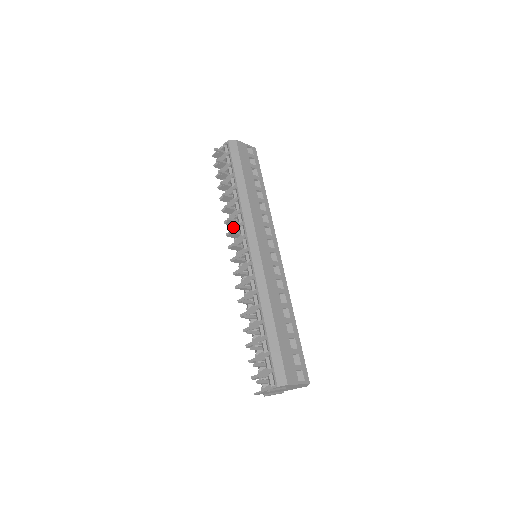
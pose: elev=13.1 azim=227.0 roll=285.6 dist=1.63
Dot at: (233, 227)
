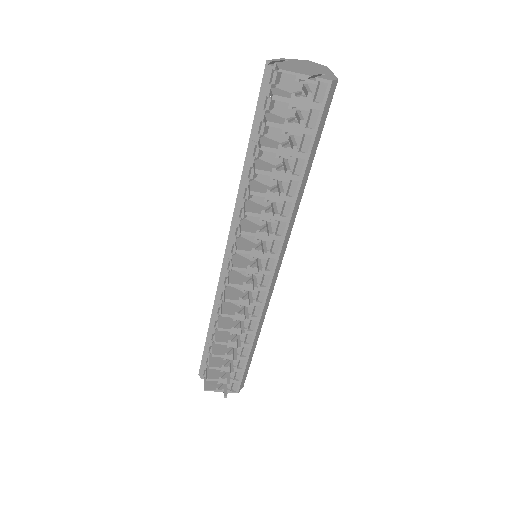
Dot at: (261, 233)
